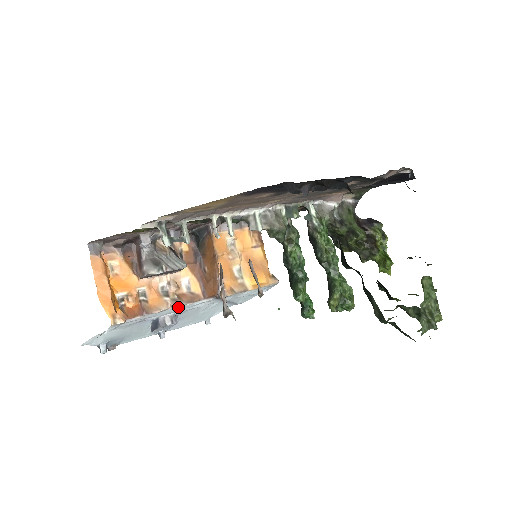
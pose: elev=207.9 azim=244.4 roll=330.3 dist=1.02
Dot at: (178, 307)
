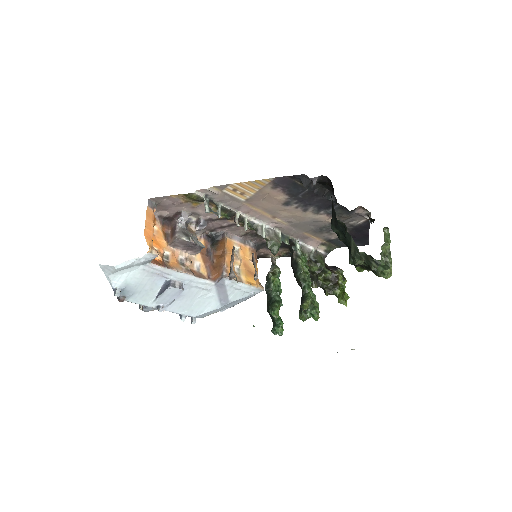
Dot at: (189, 276)
